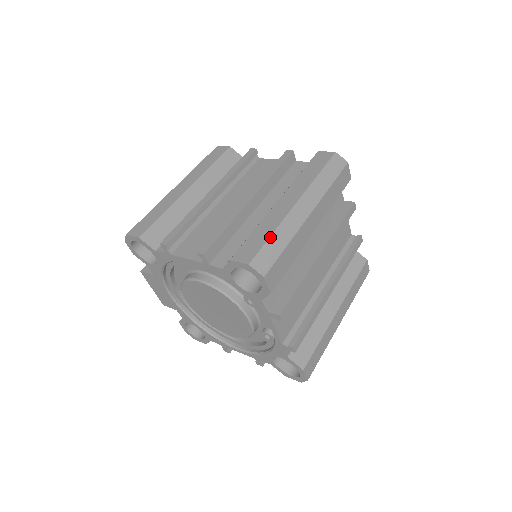
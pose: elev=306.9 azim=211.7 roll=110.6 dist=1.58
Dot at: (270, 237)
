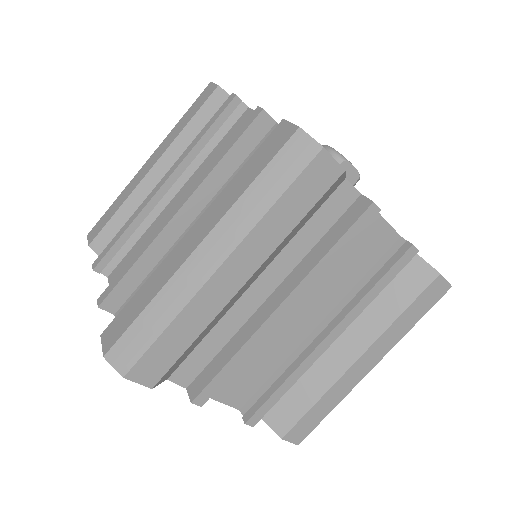
Dot at: (142, 312)
